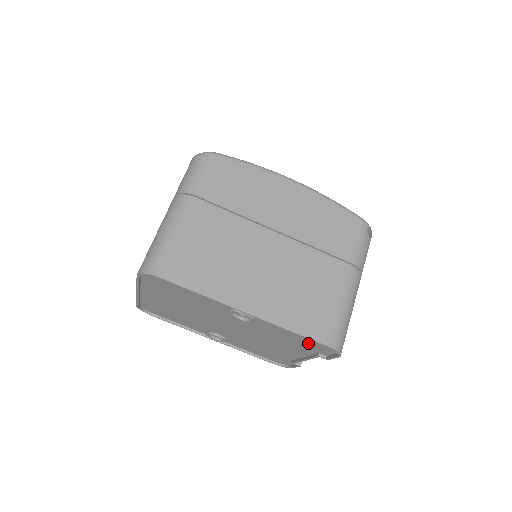
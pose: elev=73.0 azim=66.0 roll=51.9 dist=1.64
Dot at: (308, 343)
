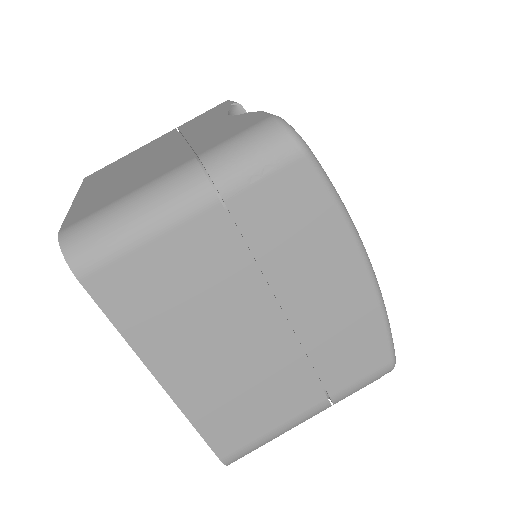
Dot at: occluded
